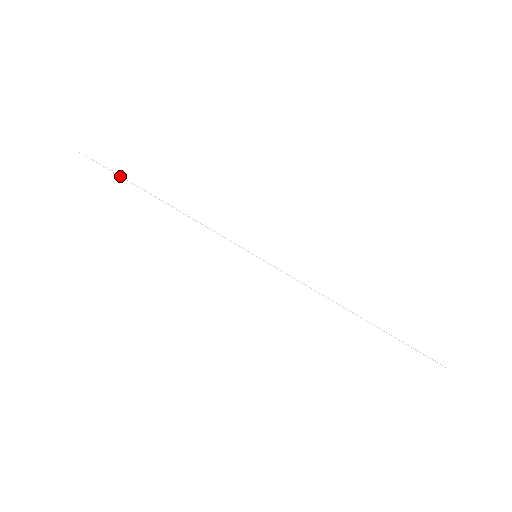
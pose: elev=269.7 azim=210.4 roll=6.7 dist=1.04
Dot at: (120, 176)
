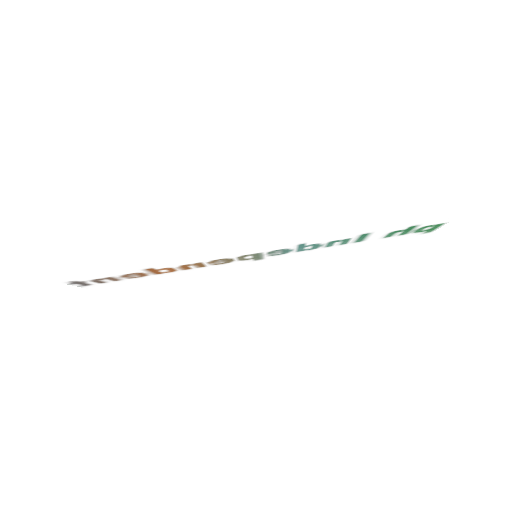
Dot at: (112, 276)
